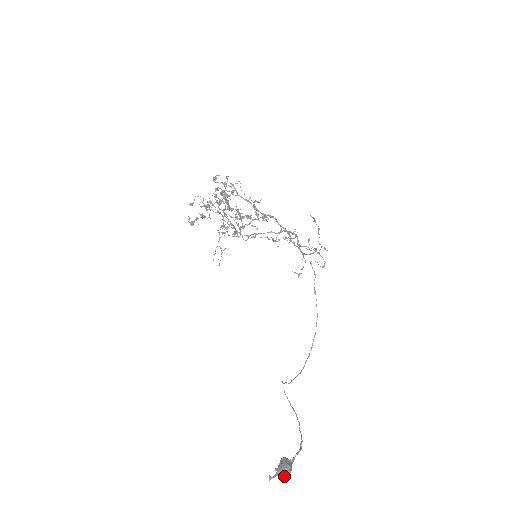
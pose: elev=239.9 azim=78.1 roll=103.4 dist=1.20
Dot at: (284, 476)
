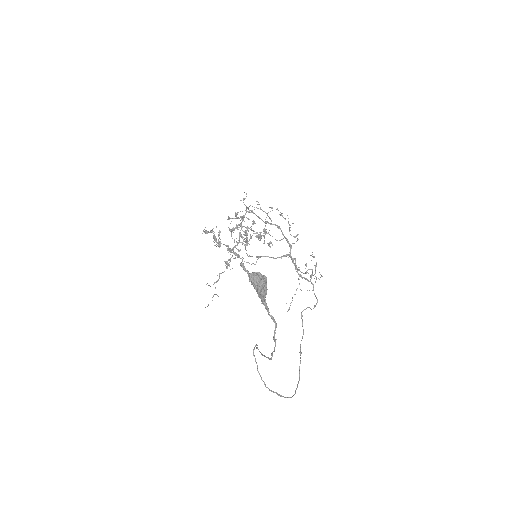
Dot at: (258, 276)
